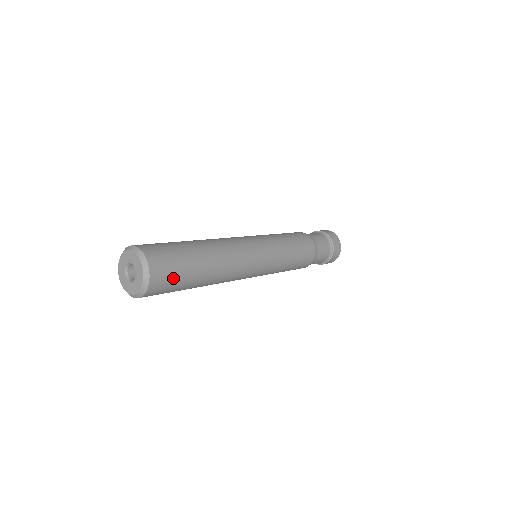
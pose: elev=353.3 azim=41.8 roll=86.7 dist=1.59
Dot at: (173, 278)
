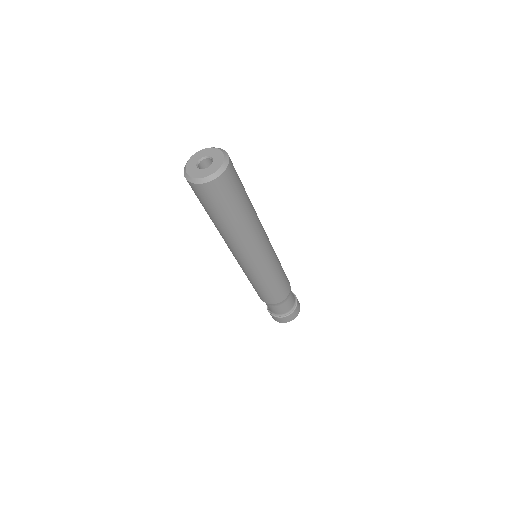
Dot at: (236, 184)
